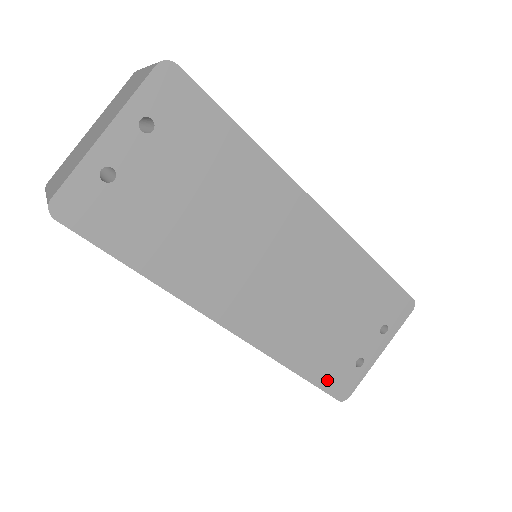
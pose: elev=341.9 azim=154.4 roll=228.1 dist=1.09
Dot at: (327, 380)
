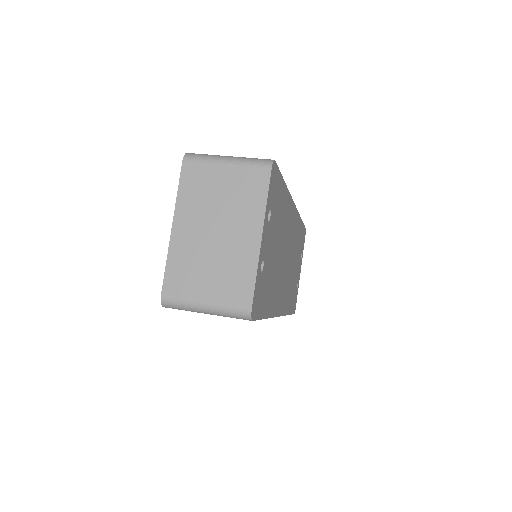
Dot at: (293, 307)
